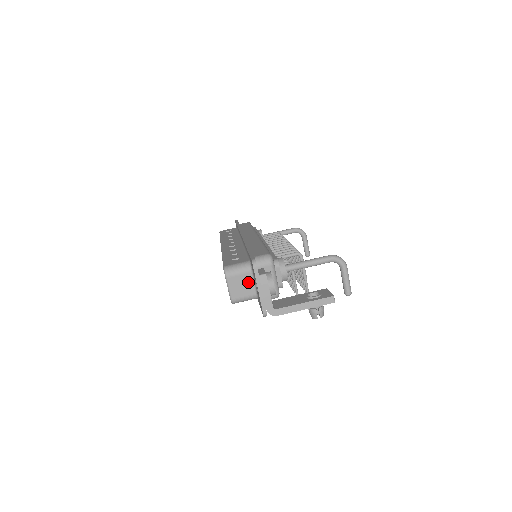
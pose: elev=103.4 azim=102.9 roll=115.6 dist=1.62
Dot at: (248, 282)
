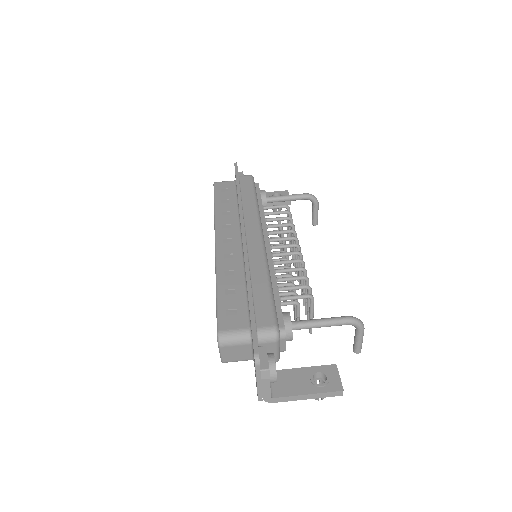
Dot at: (245, 351)
